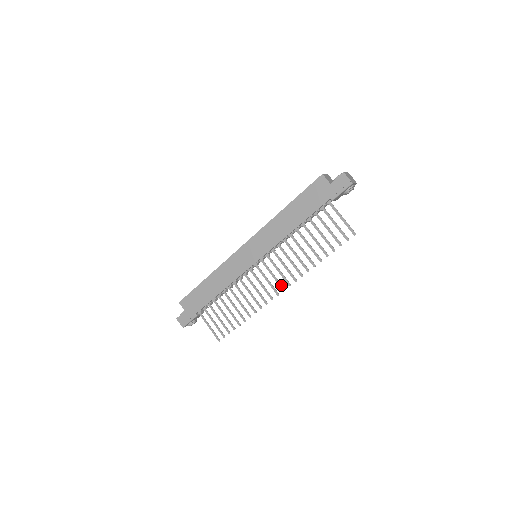
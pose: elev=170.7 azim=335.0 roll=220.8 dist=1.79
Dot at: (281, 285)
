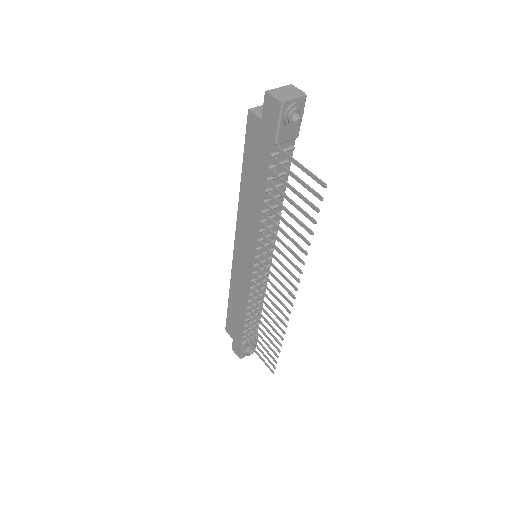
Dot at: (288, 291)
